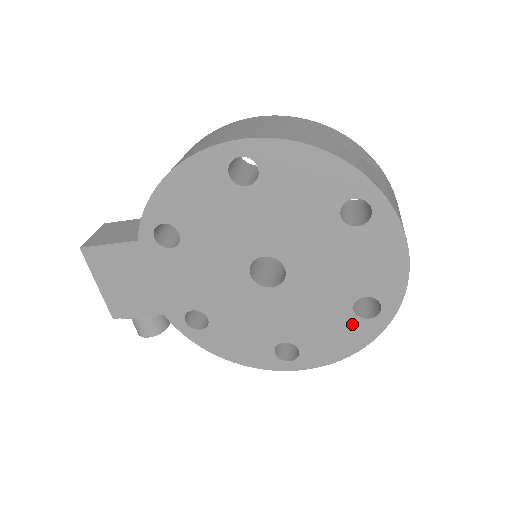
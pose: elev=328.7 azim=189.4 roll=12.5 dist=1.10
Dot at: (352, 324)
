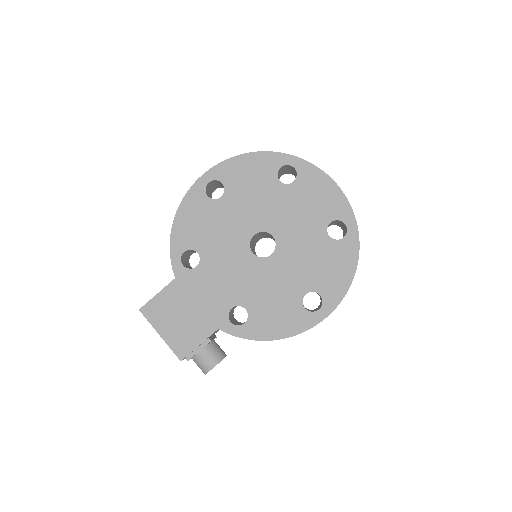
Dot at: (337, 248)
